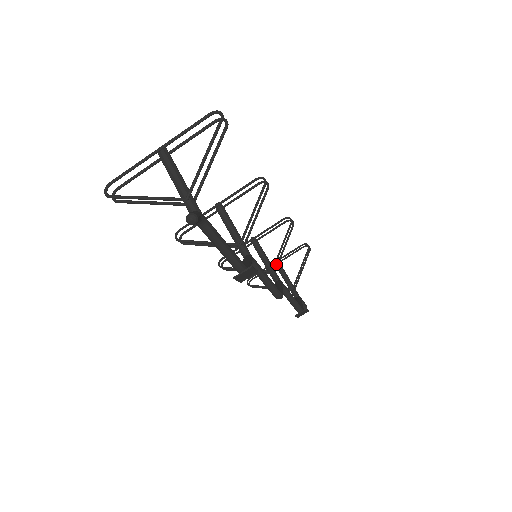
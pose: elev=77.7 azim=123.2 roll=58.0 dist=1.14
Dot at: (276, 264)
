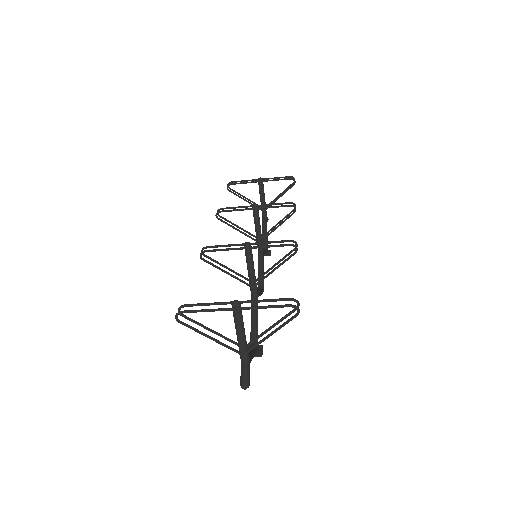
Dot at: (260, 183)
